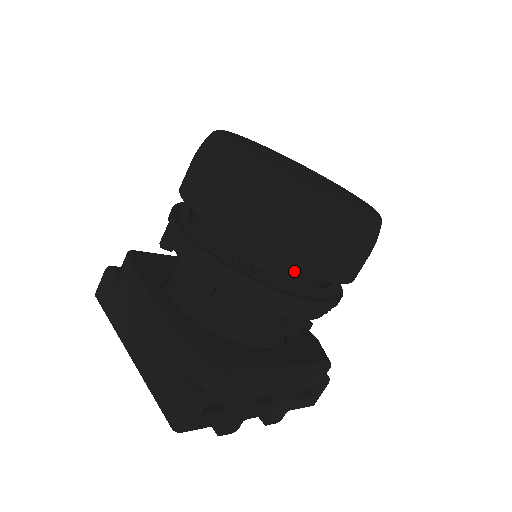
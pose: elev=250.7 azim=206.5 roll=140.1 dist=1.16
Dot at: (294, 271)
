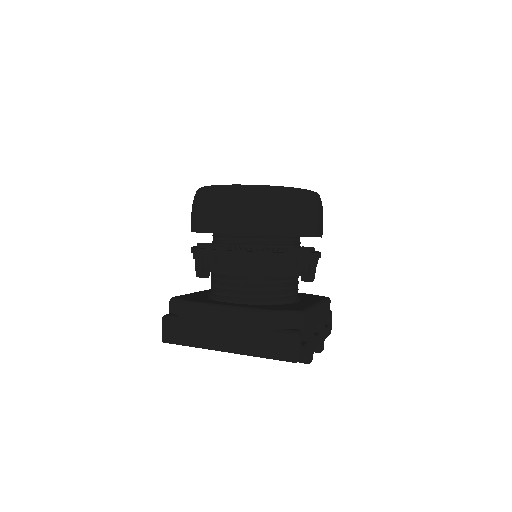
Dot at: occluded
